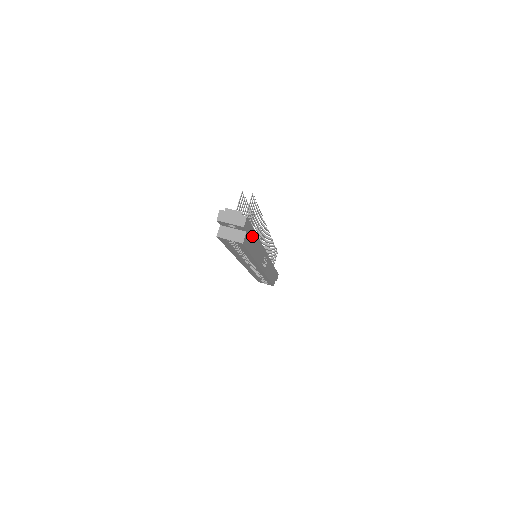
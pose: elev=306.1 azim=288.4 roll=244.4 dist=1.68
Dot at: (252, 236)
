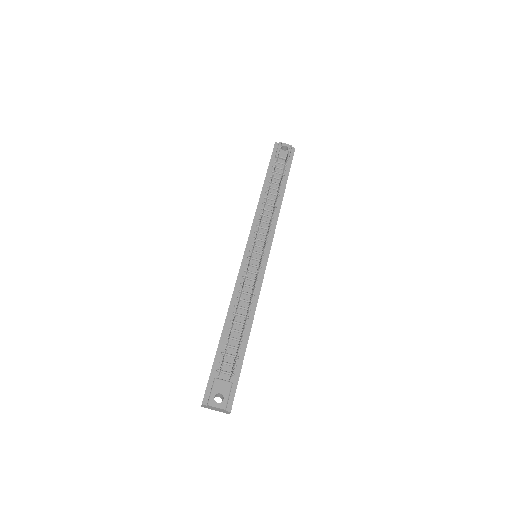
Dot at: occluded
